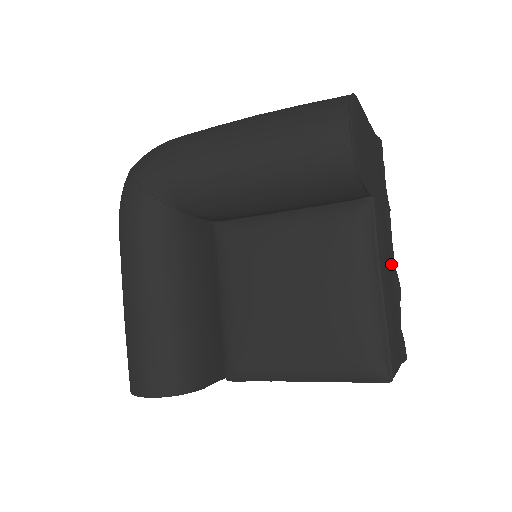
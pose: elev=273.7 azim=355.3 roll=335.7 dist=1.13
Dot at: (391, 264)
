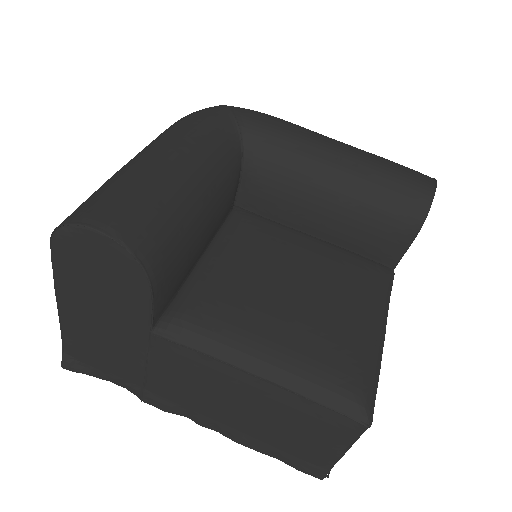
Dot at: occluded
